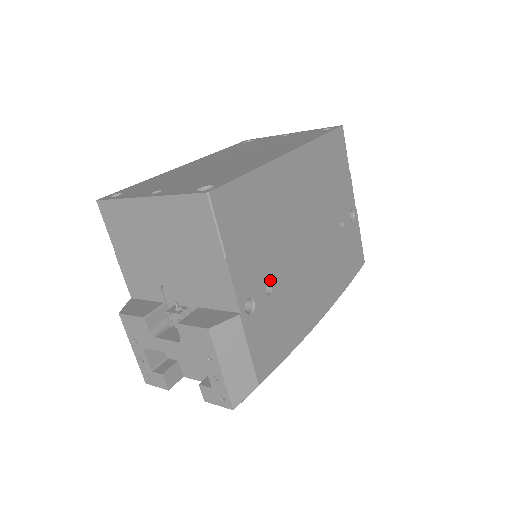
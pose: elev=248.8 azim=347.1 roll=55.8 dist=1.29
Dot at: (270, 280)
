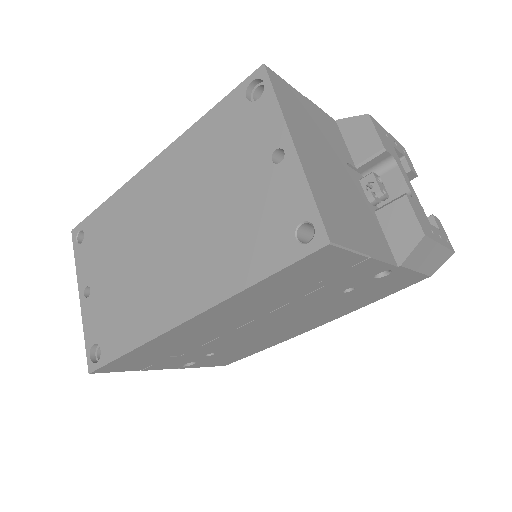
Dot at: (209, 353)
